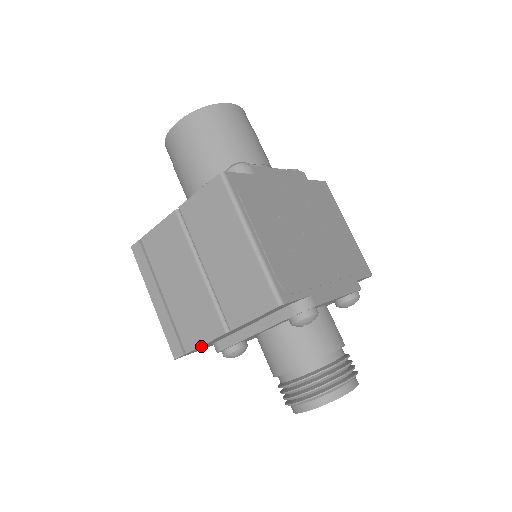
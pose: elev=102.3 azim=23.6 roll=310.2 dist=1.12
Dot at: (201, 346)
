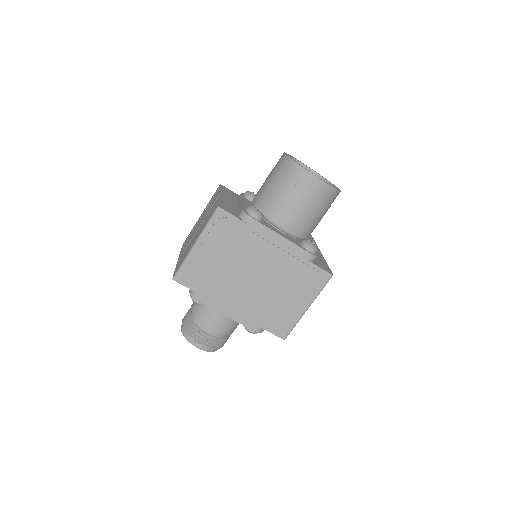
Dot at: occluded
